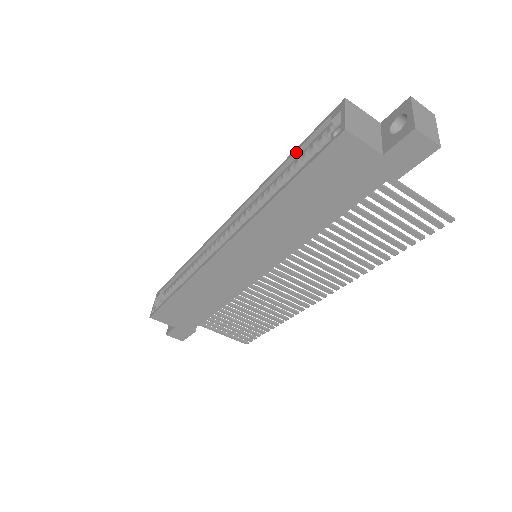
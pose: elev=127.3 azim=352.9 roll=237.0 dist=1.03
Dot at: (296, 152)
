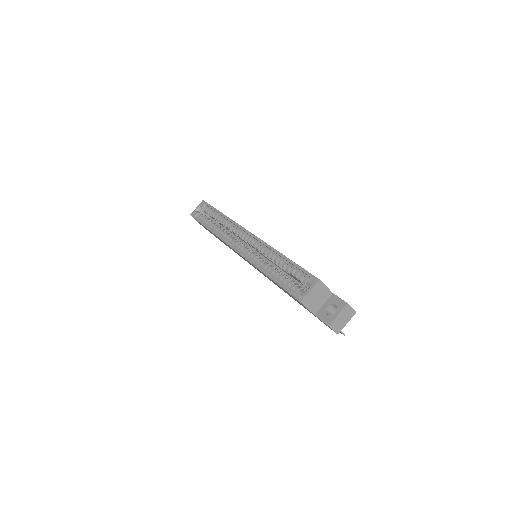
Dot at: (291, 263)
